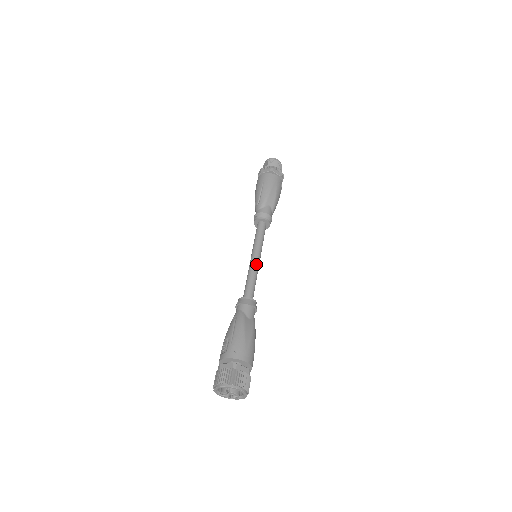
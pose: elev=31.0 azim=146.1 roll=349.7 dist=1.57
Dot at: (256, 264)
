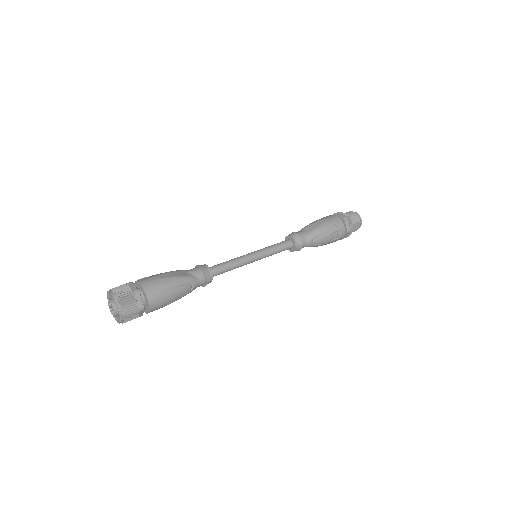
Dot at: (245, 255)
